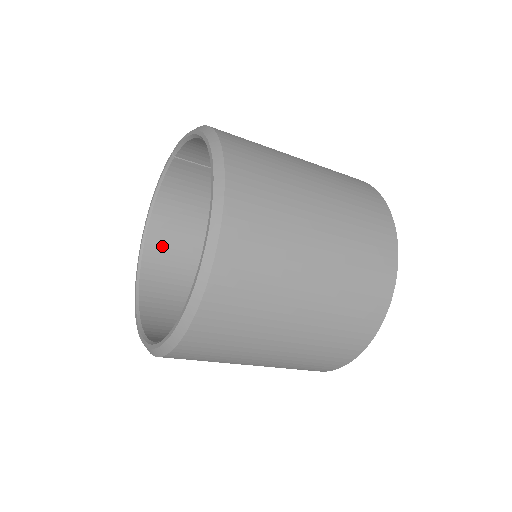
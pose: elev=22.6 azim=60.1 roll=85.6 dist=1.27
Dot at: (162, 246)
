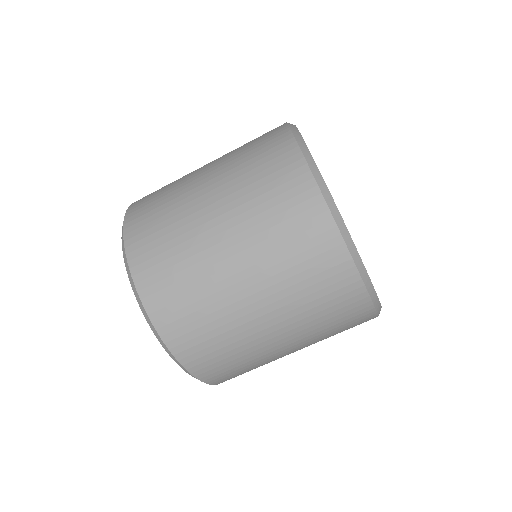
Dot at: occluded
